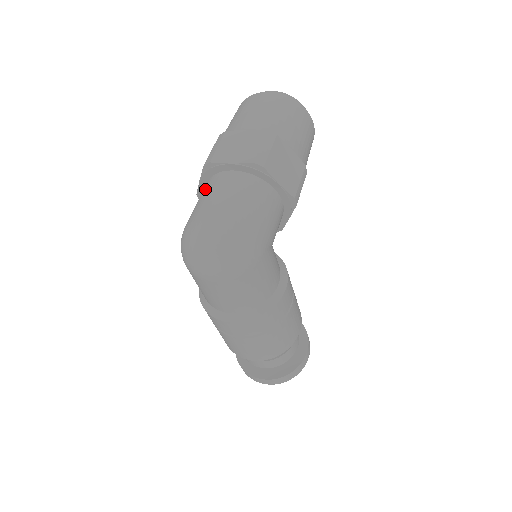
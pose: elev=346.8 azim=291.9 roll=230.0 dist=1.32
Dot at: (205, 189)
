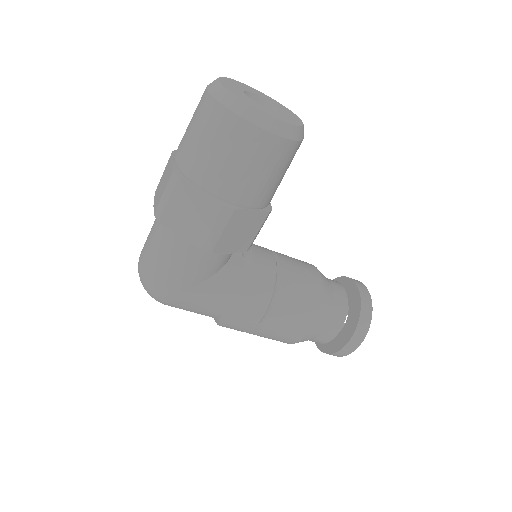
Dot at: occluded
